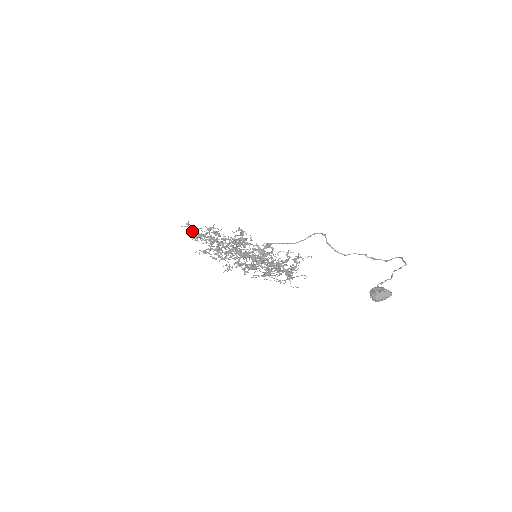
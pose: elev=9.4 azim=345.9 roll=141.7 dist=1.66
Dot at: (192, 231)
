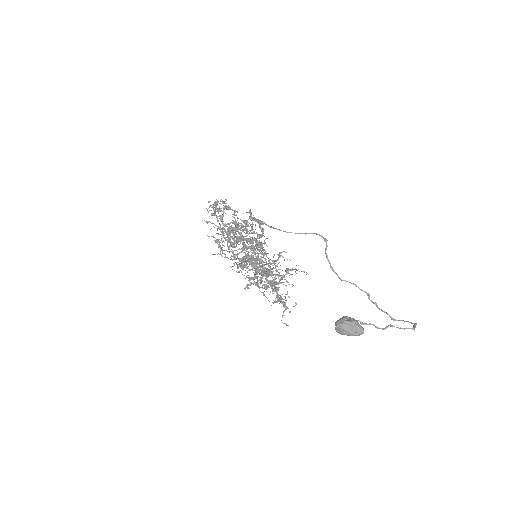
Dot at: occluded
